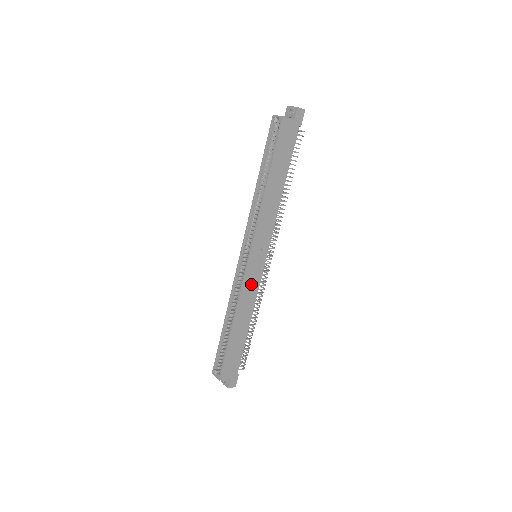
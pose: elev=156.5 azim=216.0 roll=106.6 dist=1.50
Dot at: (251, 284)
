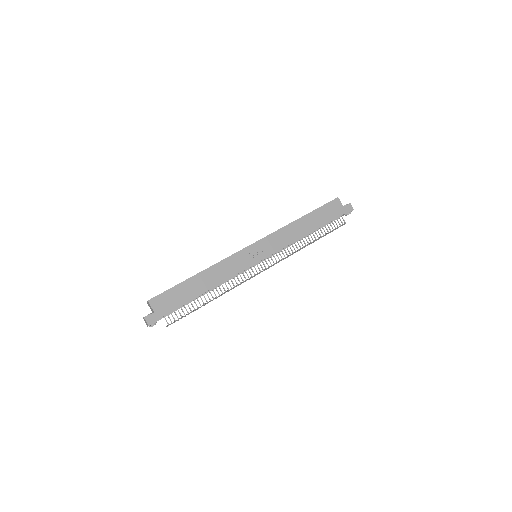
Dot at: (237, 263)
